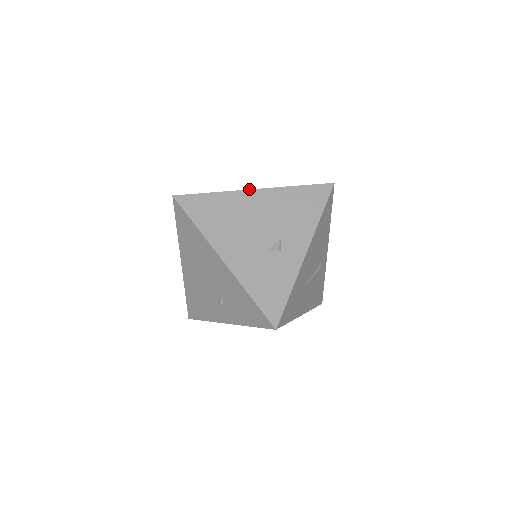
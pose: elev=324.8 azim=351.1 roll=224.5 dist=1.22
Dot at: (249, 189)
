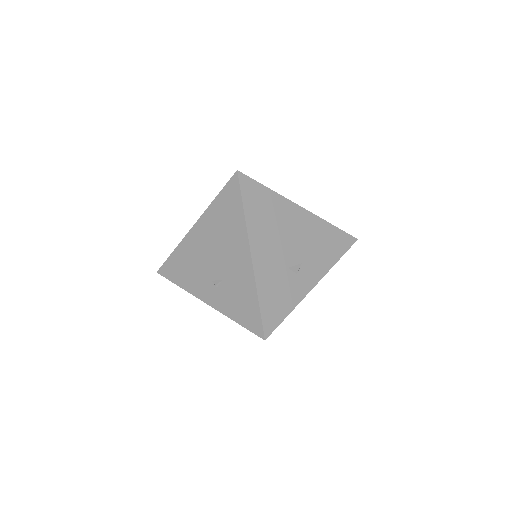
Dot at: occluded
